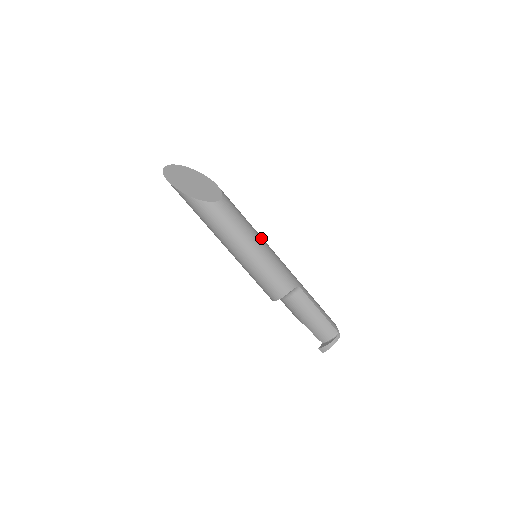
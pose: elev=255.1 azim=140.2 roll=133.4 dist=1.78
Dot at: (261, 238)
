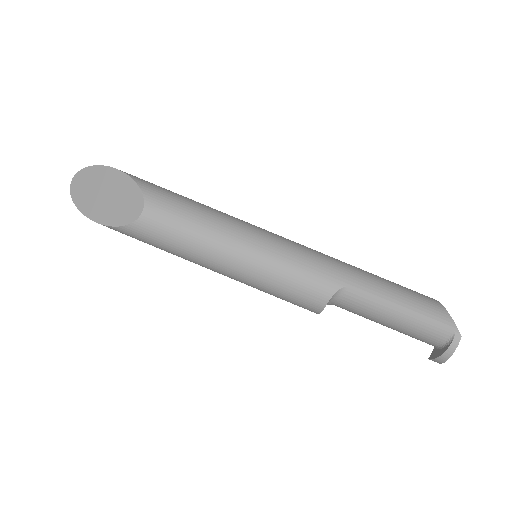
Dot at: (242, 234)
